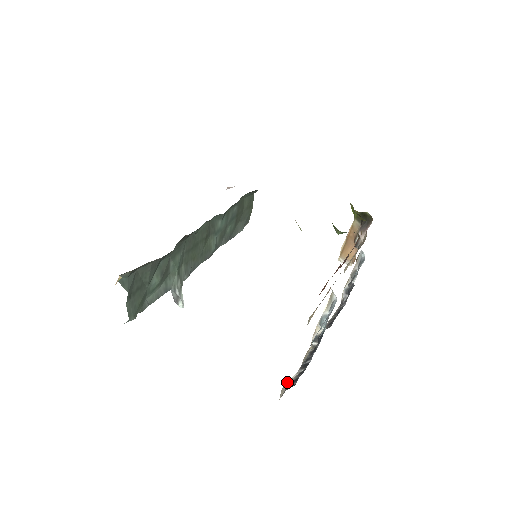
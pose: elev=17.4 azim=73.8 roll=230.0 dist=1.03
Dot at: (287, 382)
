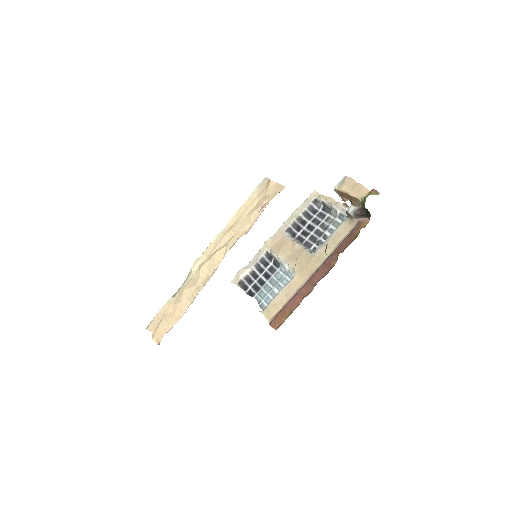
Dot at: (243, 270)
